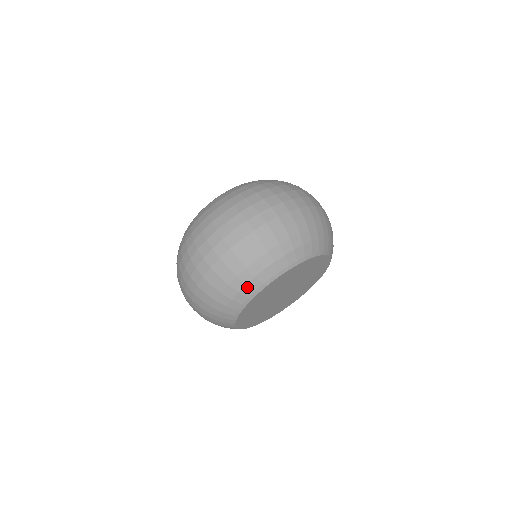
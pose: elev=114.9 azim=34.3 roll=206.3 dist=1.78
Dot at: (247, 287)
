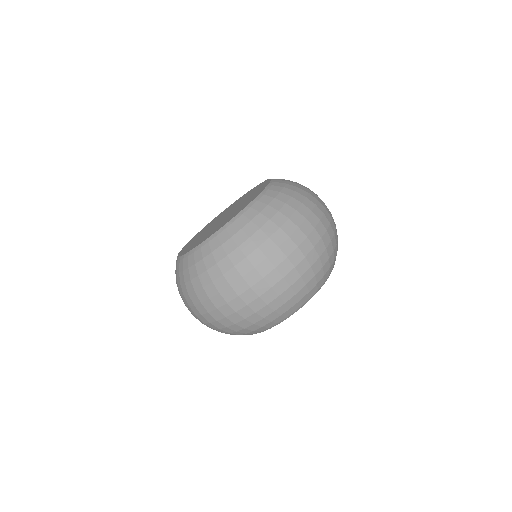
Dot at: (281, 317)
